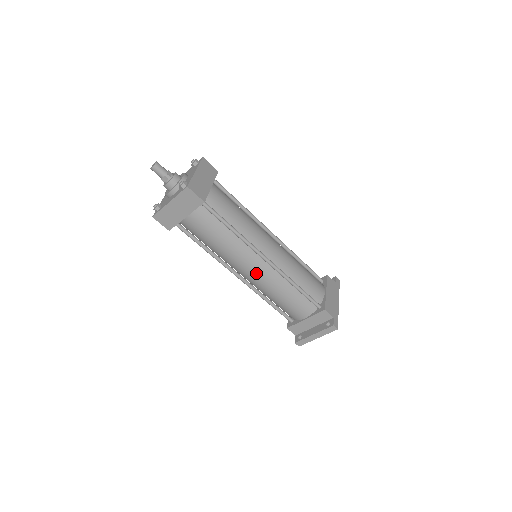
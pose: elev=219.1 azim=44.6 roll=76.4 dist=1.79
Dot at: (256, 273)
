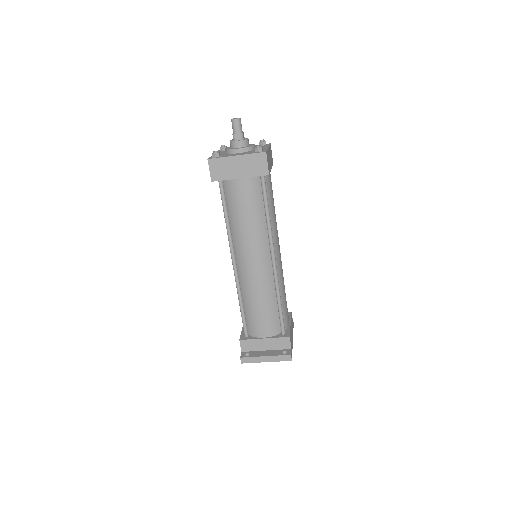
Dot at: (256, 268)
